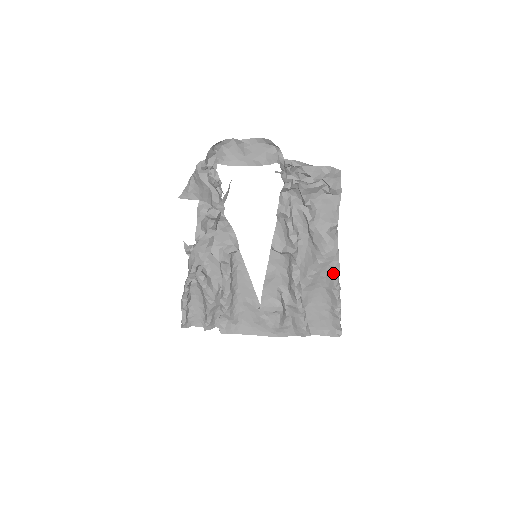
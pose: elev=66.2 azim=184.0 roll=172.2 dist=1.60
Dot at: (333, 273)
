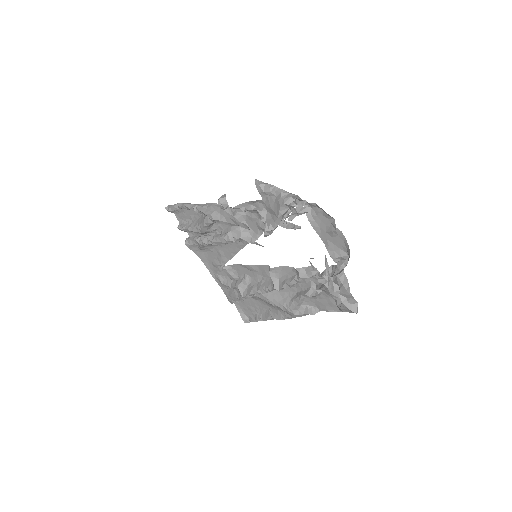
Dot at: (281, 315)
